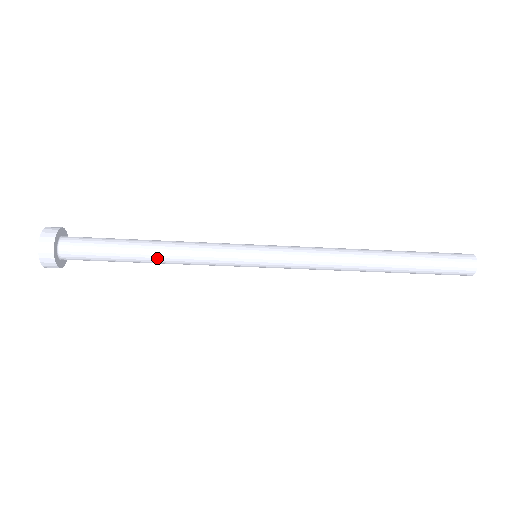
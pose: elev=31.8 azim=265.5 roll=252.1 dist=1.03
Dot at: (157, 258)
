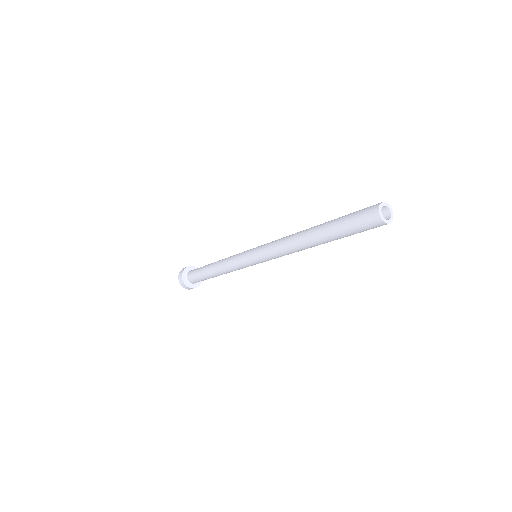
Dot at: occluded
